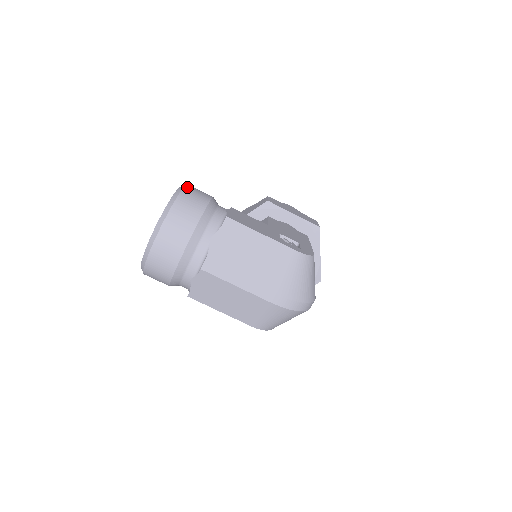
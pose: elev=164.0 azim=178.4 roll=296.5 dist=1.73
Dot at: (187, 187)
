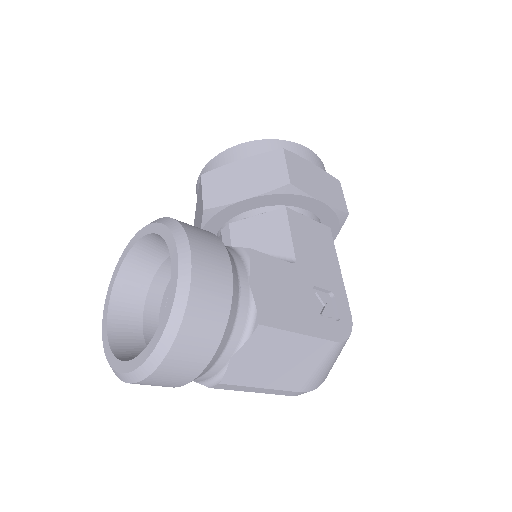
Dot at: (195, 273)
